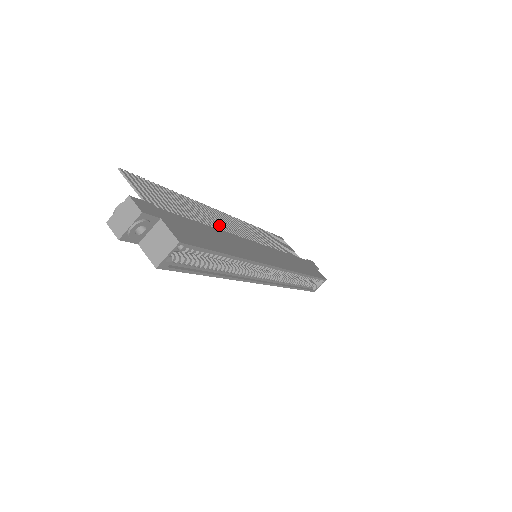
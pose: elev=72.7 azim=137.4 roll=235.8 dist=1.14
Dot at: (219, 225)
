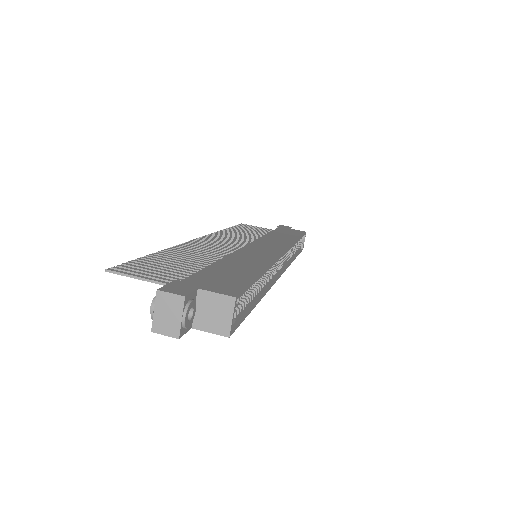
Dot at: (213, 253)
